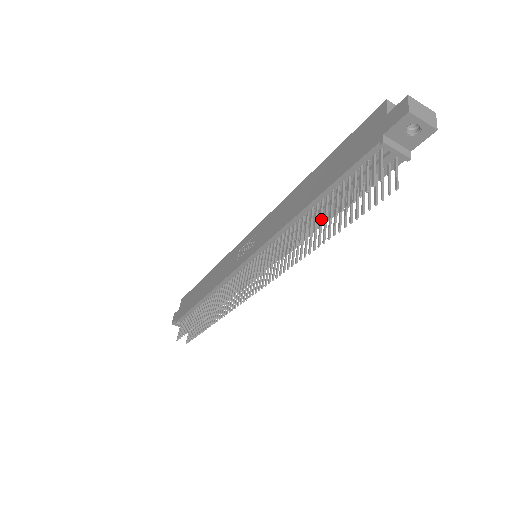
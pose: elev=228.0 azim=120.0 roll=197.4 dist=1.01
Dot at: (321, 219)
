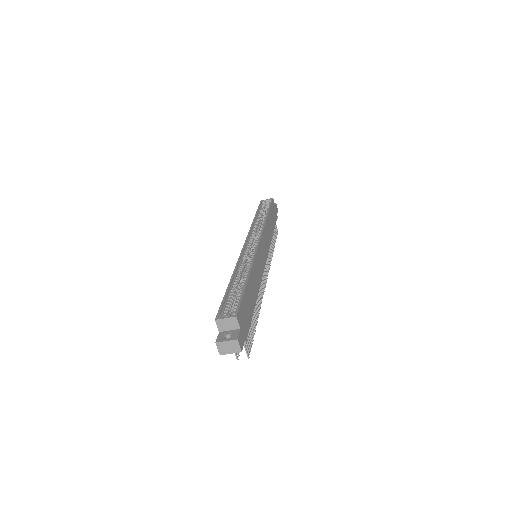
Dot at: occluded
